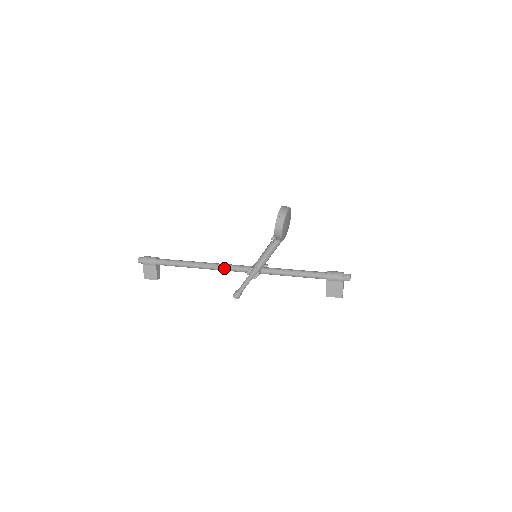
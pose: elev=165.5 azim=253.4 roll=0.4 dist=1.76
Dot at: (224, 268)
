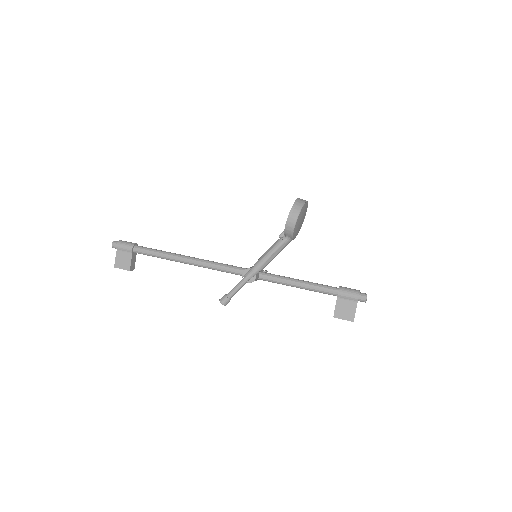
Dot at: (214, 266)
